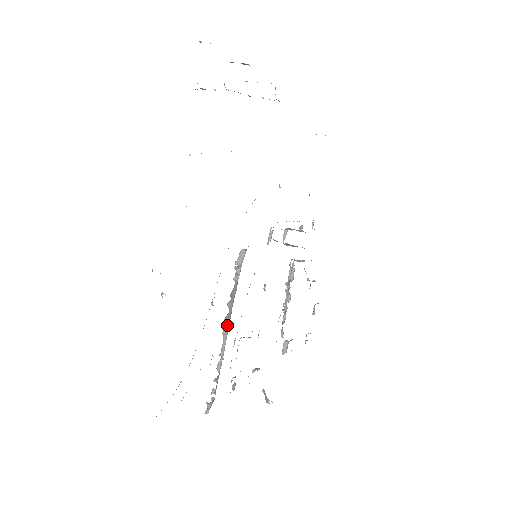
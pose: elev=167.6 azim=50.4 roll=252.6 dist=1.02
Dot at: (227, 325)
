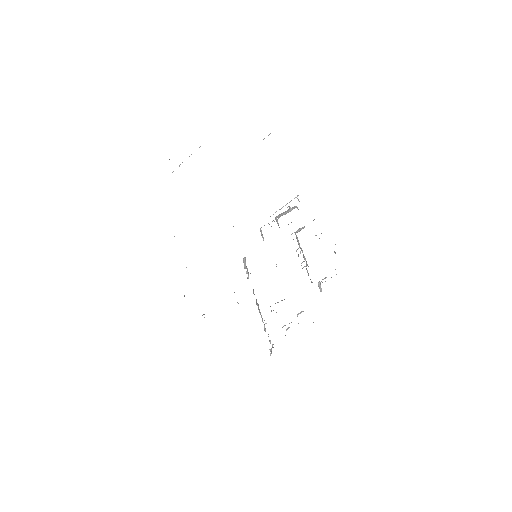
Dot at: (258, 305)
